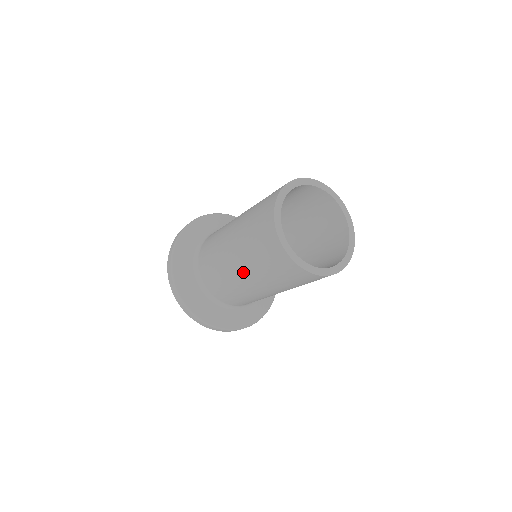
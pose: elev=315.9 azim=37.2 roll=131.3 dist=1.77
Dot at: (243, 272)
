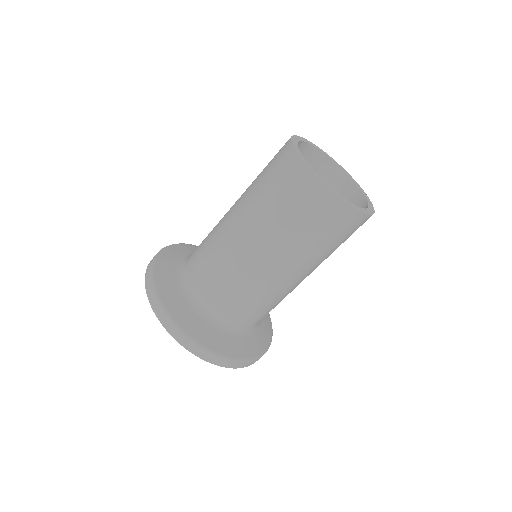
Dot at: (254, 239)
